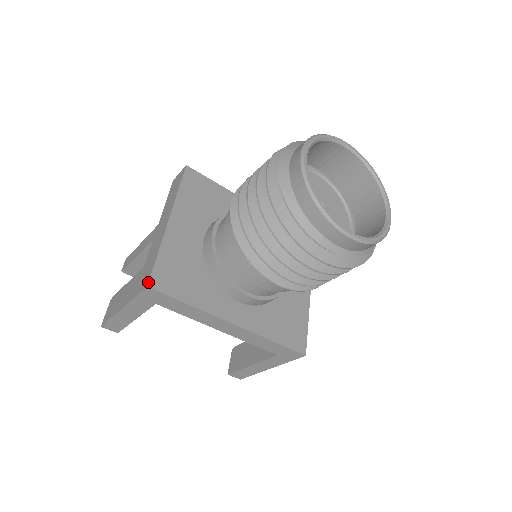
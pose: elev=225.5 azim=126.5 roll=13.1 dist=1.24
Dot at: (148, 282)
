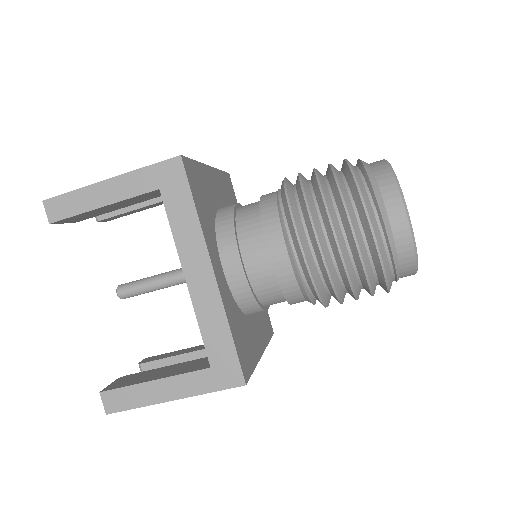
Dot at: occluded
